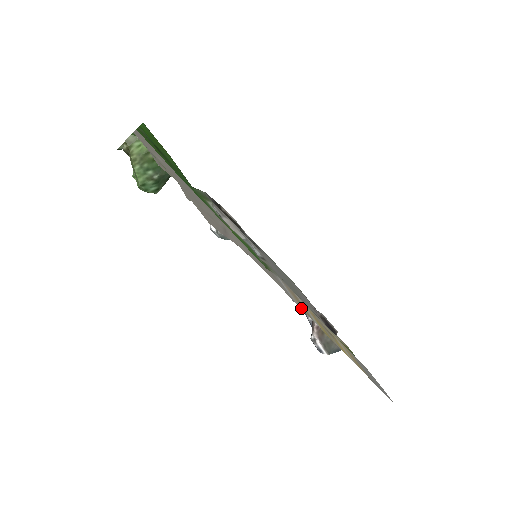
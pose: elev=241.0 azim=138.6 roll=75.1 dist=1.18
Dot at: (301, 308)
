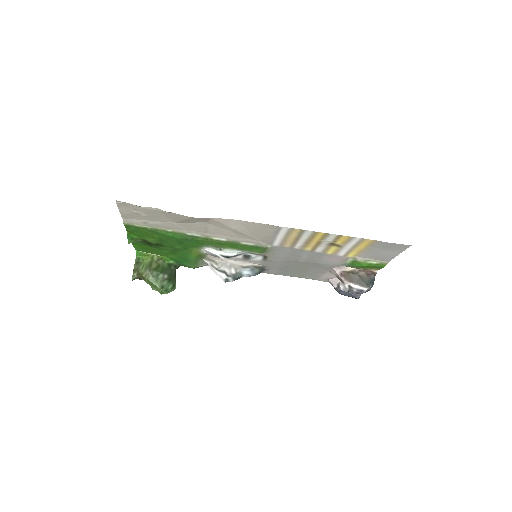
Dot at: (289, 229)
